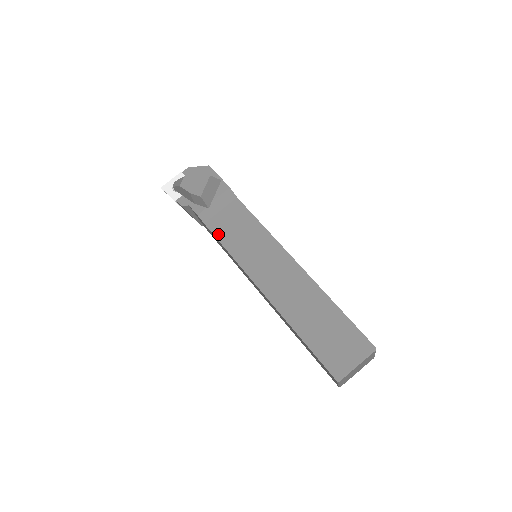
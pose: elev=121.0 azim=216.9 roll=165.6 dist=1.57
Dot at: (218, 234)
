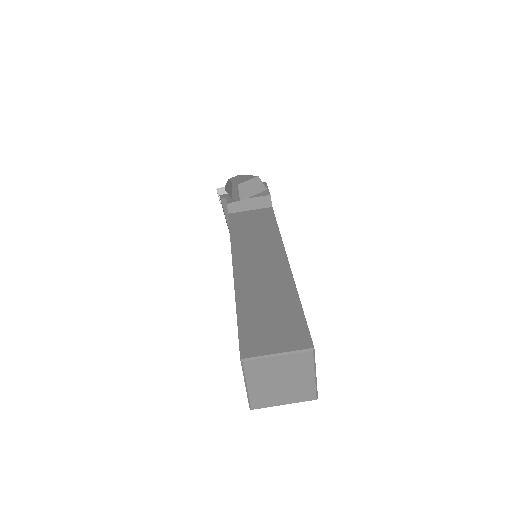
Dot at: (233, 222)
